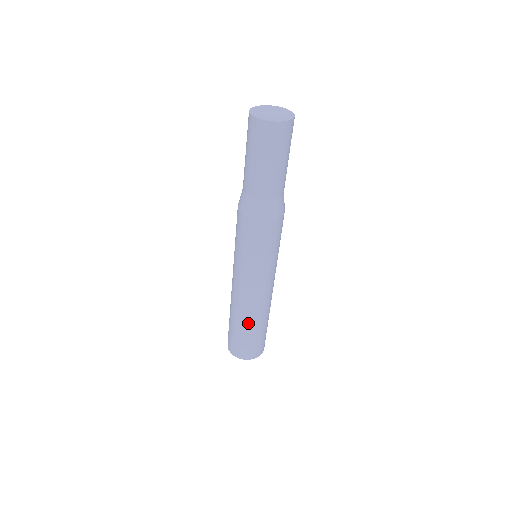
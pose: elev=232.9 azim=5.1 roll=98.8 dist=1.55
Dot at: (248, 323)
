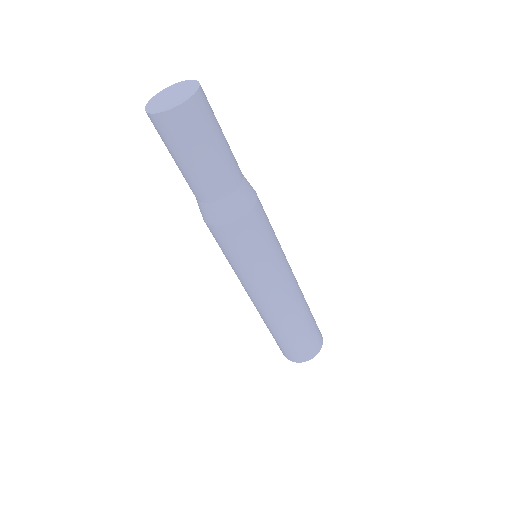
Dot at: (264, 322)
